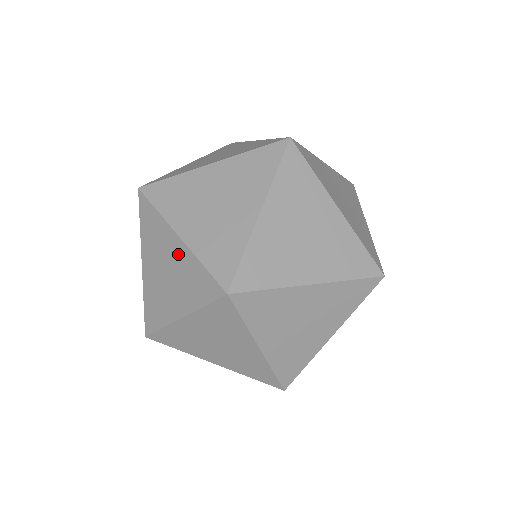
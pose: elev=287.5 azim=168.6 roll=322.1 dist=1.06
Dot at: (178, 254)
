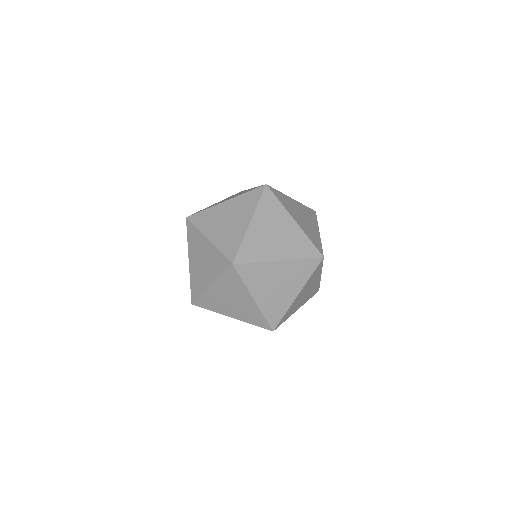
Dot at: (248, 304)
